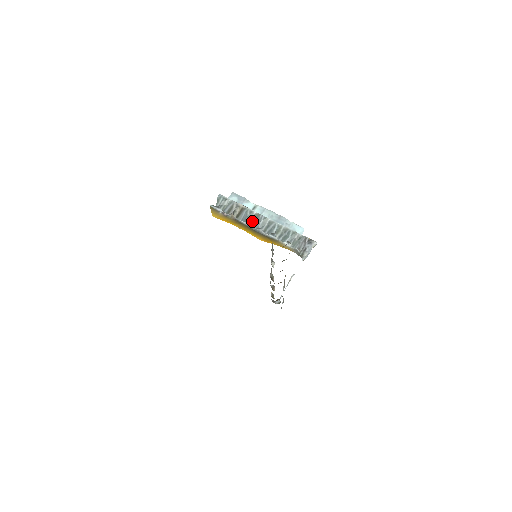
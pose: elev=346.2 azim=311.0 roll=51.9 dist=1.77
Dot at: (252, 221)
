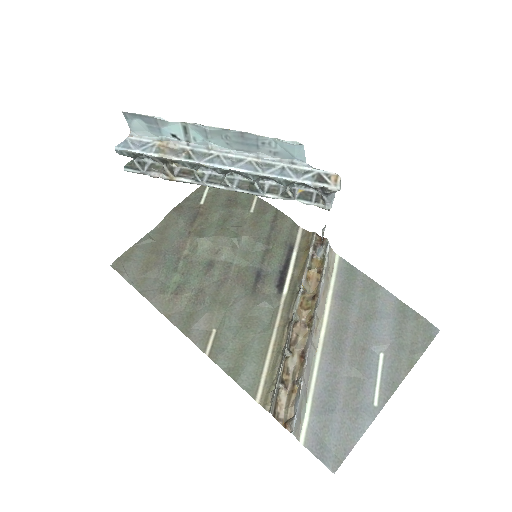
Dot at: occluded
